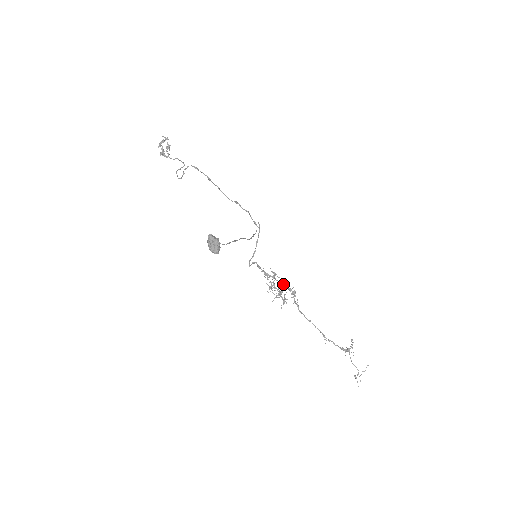
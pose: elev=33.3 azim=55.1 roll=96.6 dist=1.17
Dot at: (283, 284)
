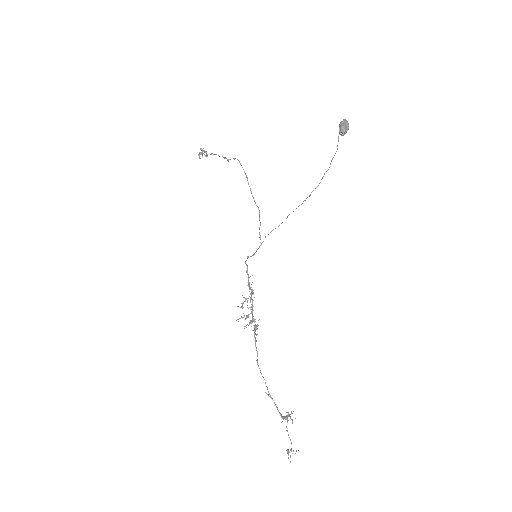
Dot at: occluded
